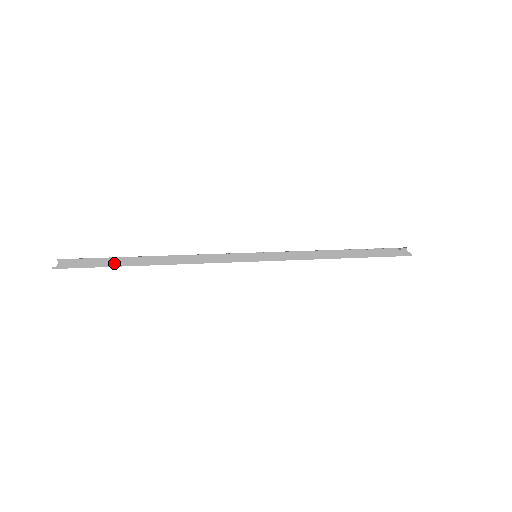
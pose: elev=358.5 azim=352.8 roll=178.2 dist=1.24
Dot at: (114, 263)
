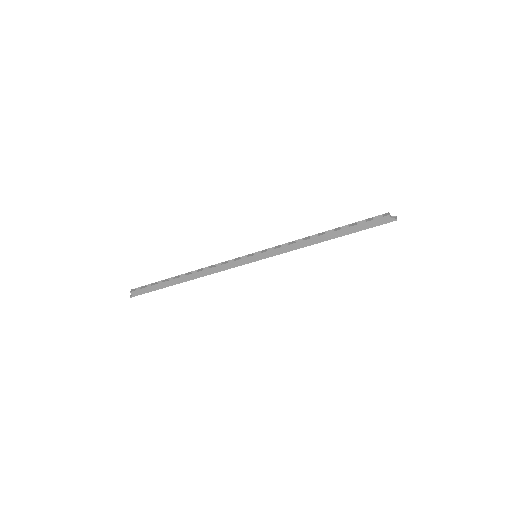
Dot at: (163, 286)
